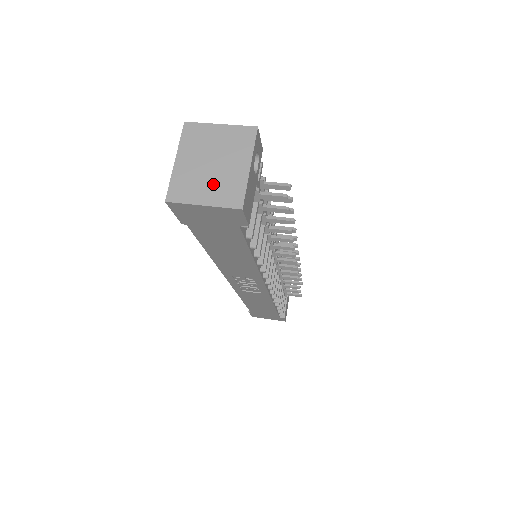
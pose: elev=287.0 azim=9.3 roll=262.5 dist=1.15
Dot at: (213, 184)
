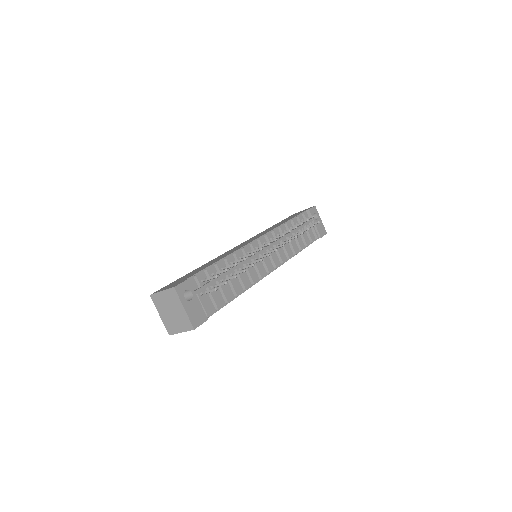
Dot at: (178, 322)
